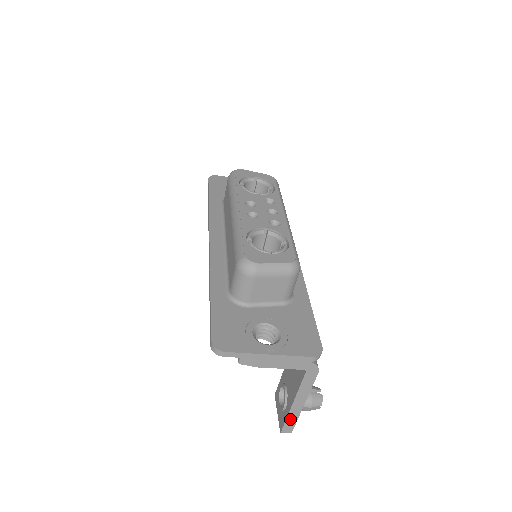
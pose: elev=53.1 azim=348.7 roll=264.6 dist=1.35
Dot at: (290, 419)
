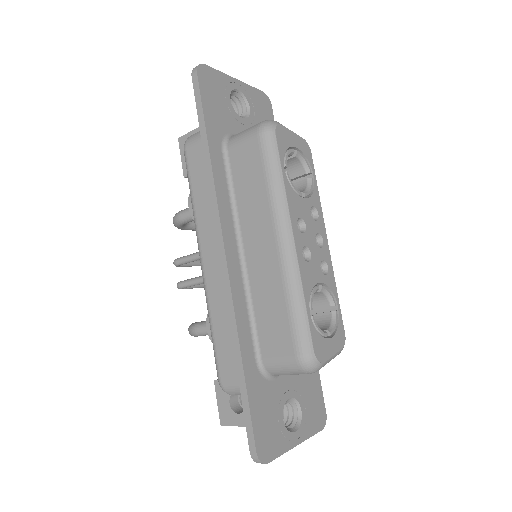
Dot at: (242, 425)
